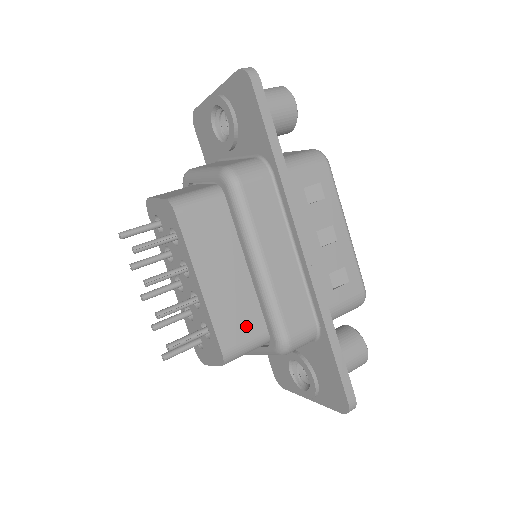
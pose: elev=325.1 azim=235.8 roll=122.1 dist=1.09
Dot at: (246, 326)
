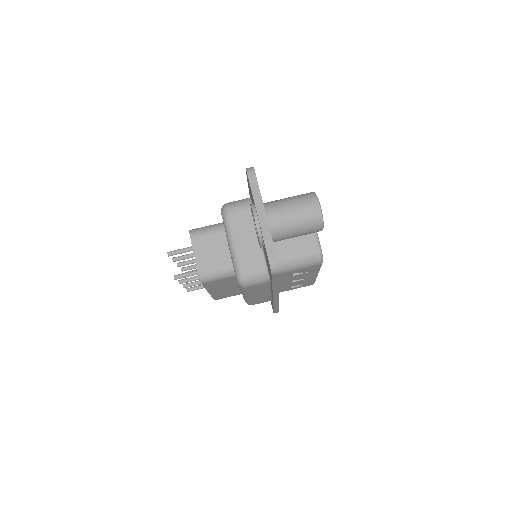
Dot at: (232, 295)
